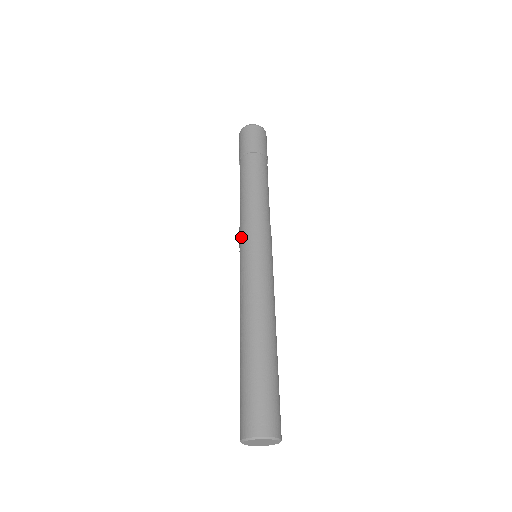
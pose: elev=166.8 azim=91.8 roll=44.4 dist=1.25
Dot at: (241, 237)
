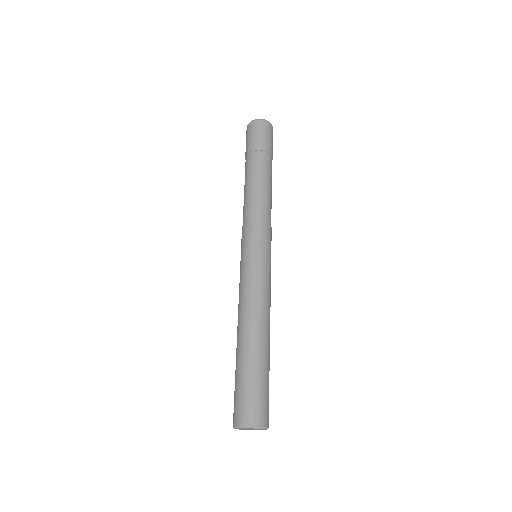
Dot at: (244, 237)
